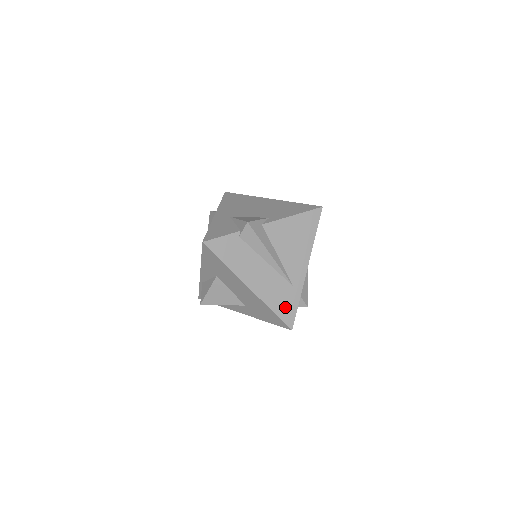
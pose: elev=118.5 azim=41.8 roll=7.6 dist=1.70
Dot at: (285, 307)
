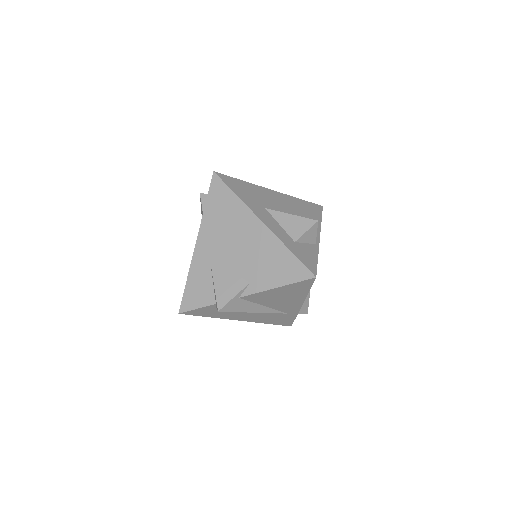
Dot at: (281, 321)
